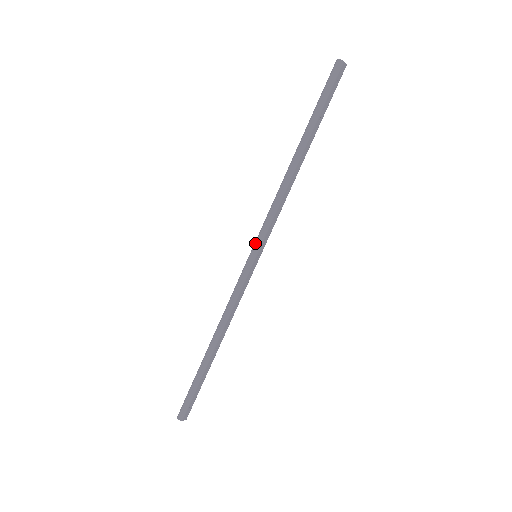
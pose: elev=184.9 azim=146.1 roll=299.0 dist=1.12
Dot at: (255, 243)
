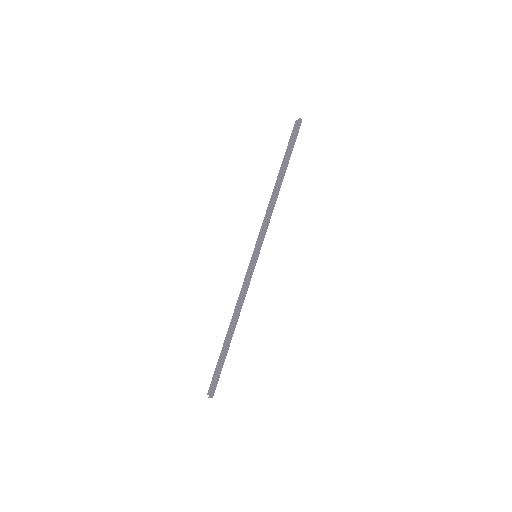
Dot at: (258, 247)
